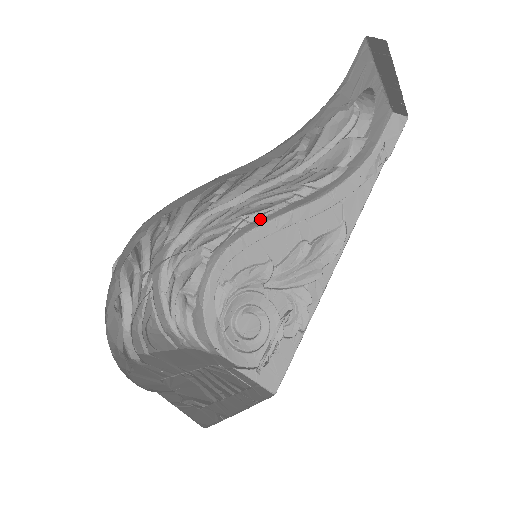
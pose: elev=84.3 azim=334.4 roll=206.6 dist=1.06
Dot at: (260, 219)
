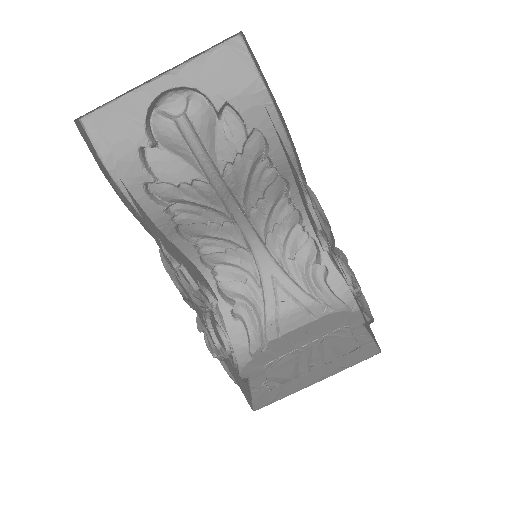
Dot at: (292, 190)
